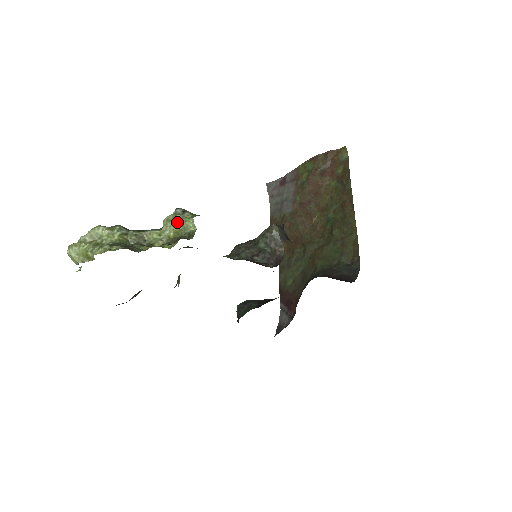
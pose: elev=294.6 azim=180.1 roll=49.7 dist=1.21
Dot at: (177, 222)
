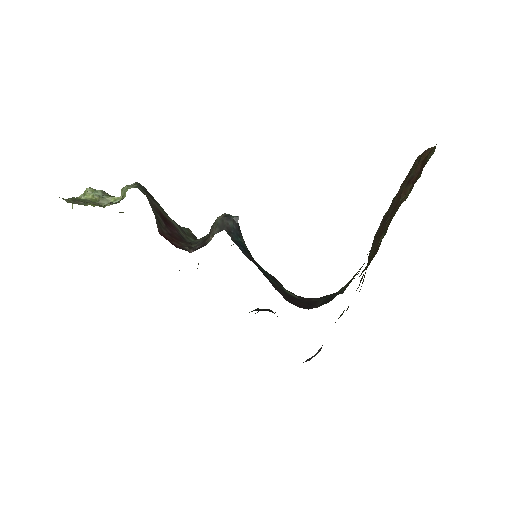
Dot at: (124, 191)
